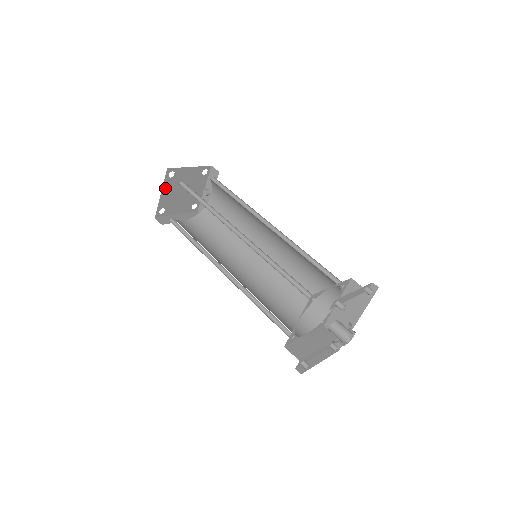
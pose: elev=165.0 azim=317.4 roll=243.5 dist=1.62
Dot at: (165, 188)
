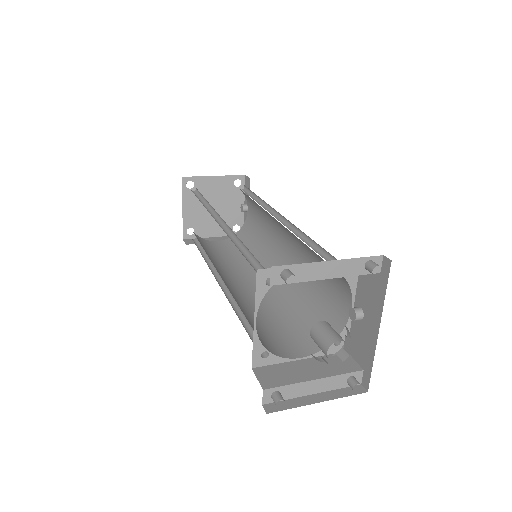
Dot at: (187, 202)
